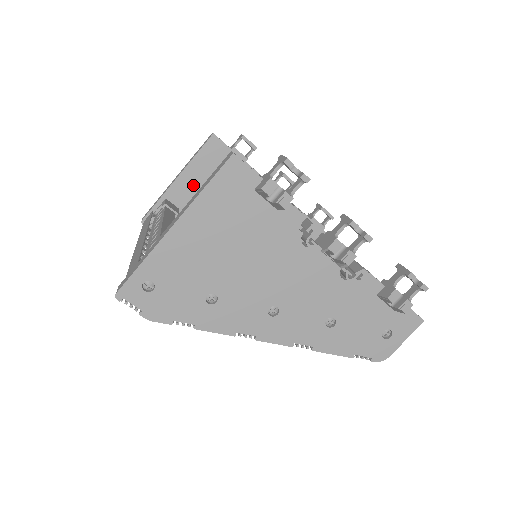
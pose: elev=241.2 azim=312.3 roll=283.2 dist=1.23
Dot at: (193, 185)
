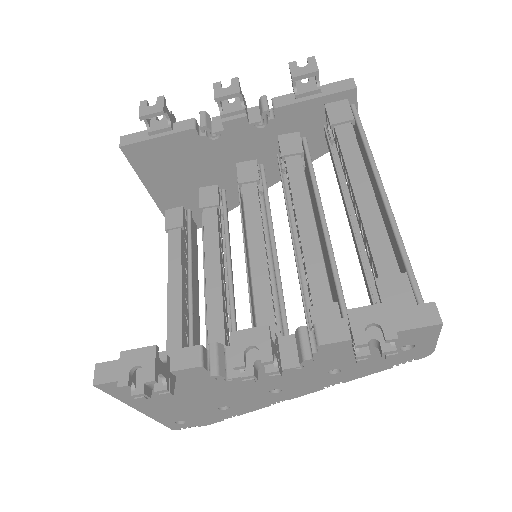
Dot at: (166, 187)
